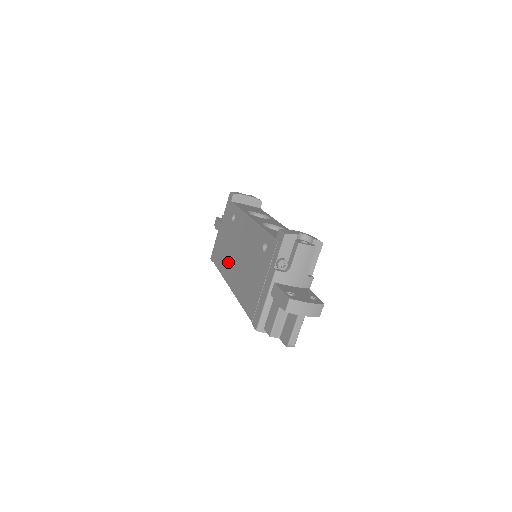
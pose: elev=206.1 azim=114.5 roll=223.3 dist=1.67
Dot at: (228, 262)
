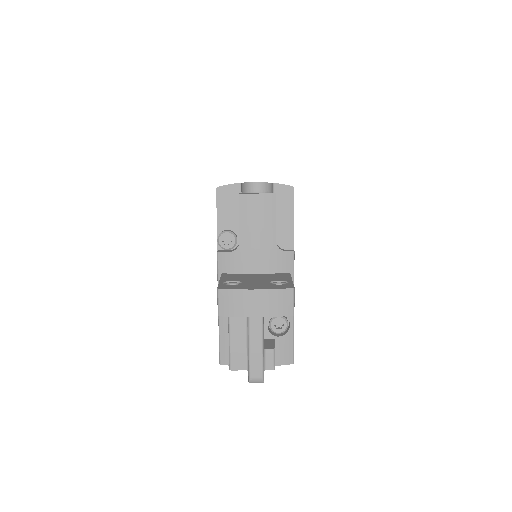
Dot at: occluded
